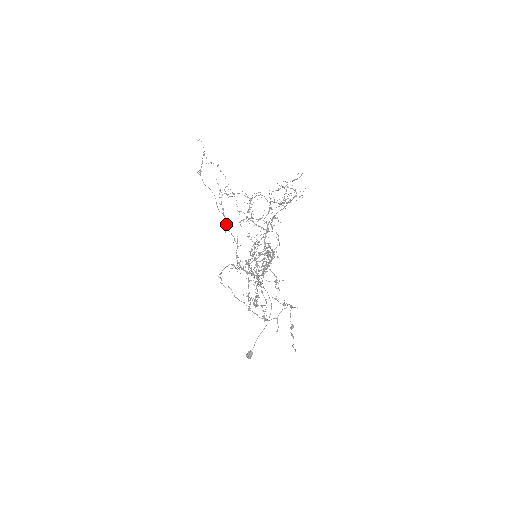
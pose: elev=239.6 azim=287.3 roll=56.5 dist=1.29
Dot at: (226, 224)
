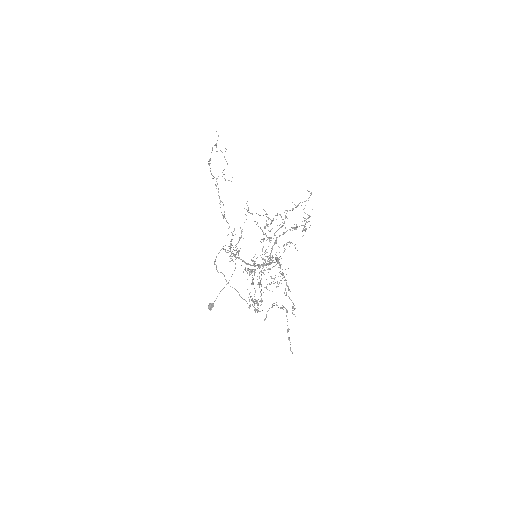
Dot at: (224, 212)
